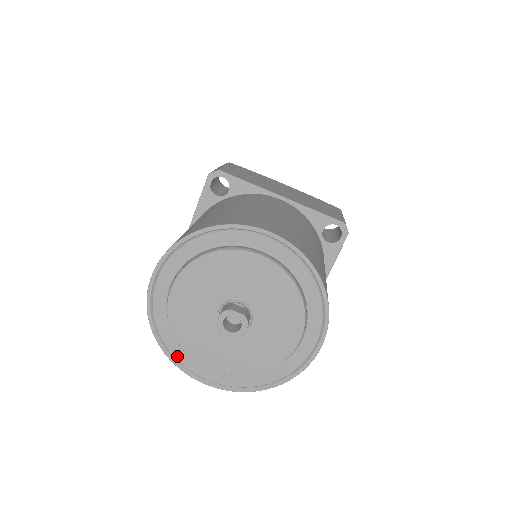
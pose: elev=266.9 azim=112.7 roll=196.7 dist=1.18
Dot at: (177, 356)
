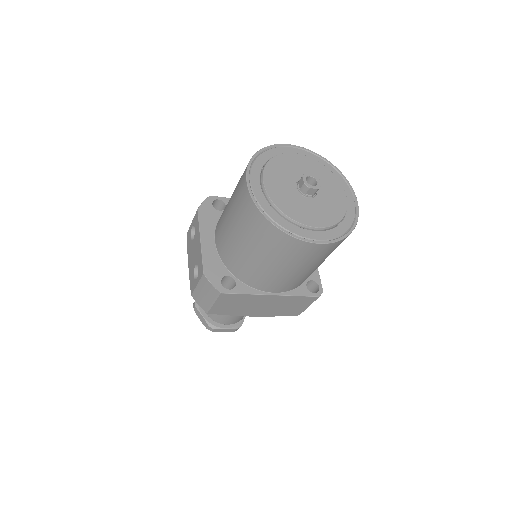
Dot at: (256, 163)
